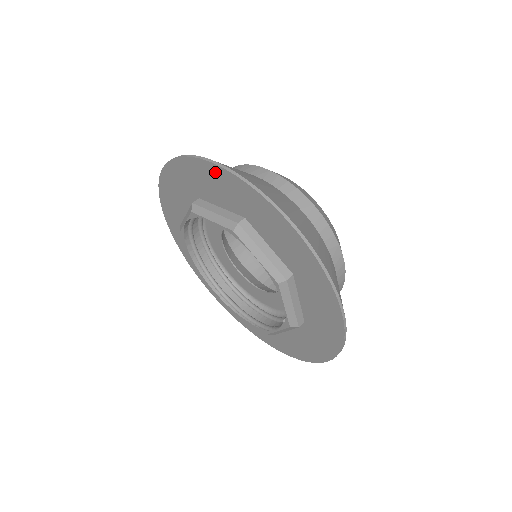
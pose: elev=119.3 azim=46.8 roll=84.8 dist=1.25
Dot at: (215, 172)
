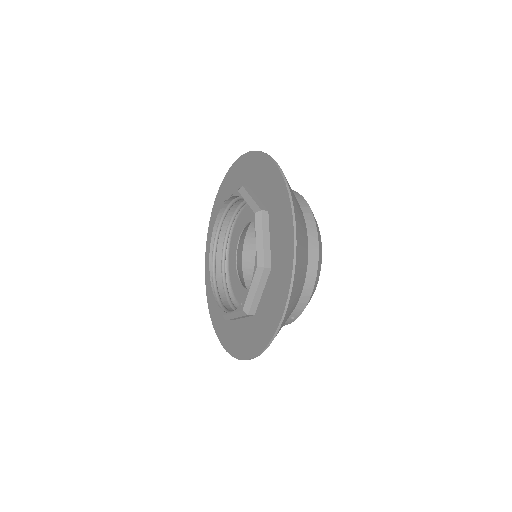
Dot at: (272, 169)
